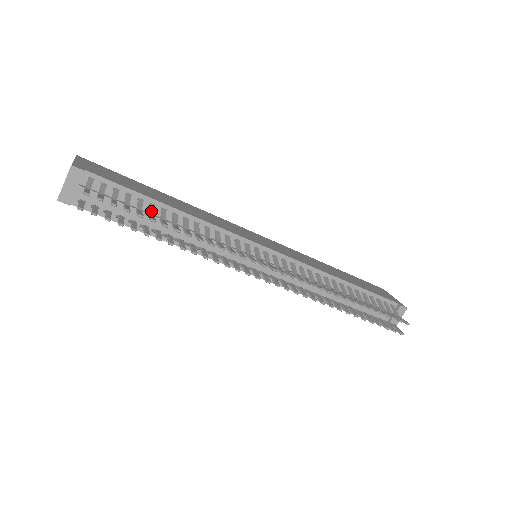
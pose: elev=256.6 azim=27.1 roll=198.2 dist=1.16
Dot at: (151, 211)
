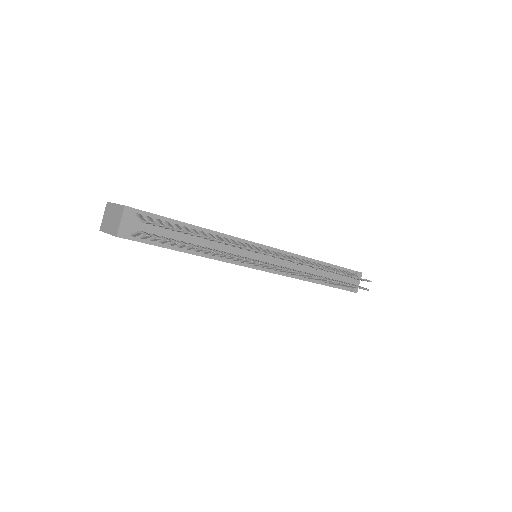
Dot at: (189, 231)
